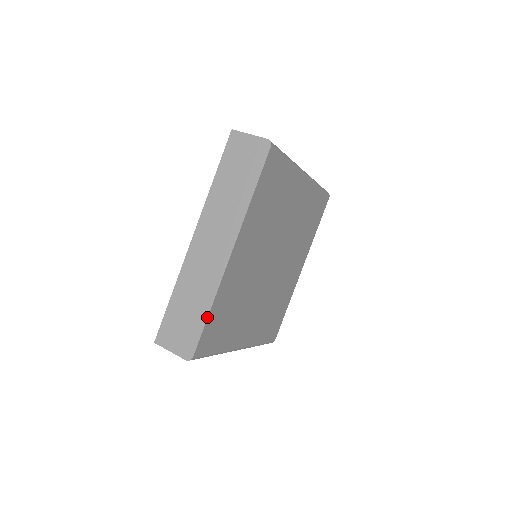
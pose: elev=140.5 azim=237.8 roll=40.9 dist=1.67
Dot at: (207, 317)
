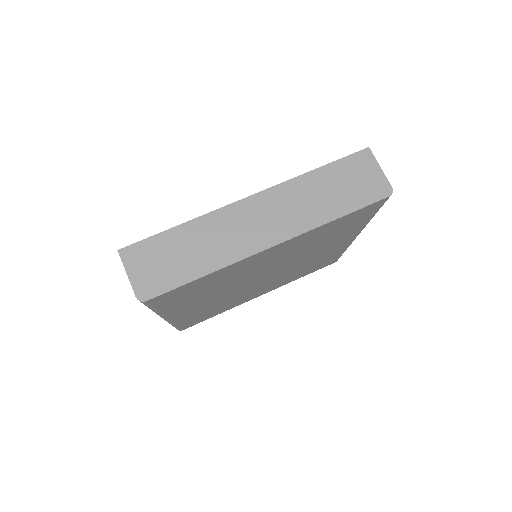
Dot at: (196, 279)
